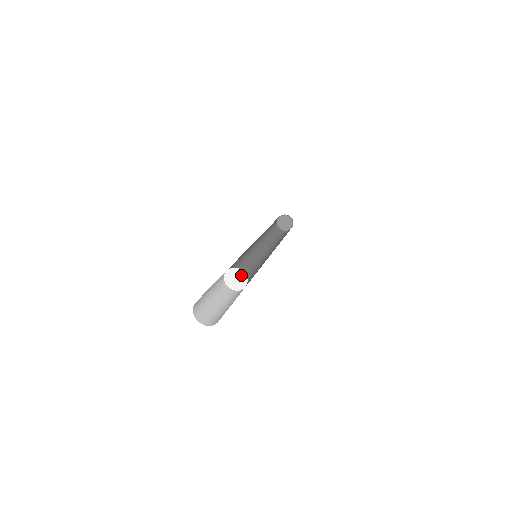
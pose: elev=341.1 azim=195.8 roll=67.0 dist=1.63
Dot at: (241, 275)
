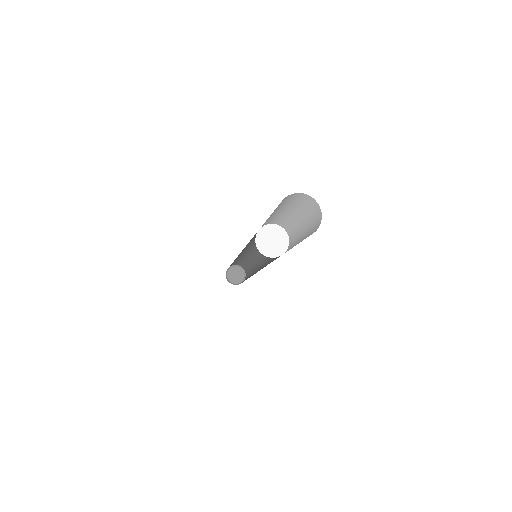
Dot at: (277, 232)
